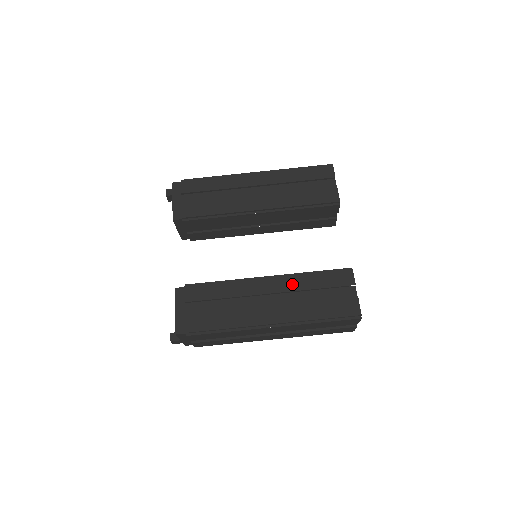
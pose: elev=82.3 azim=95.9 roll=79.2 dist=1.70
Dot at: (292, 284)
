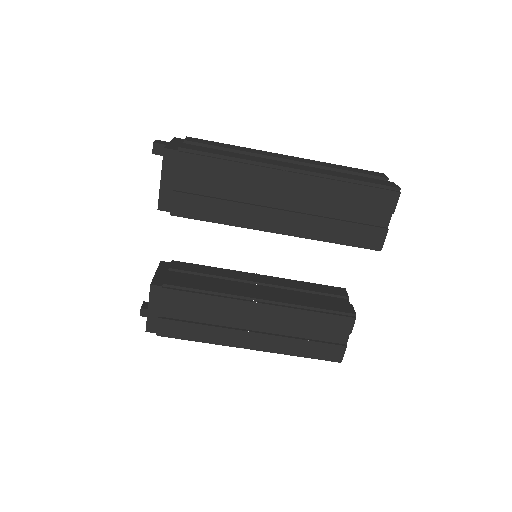
Dot at: (285, 317)
